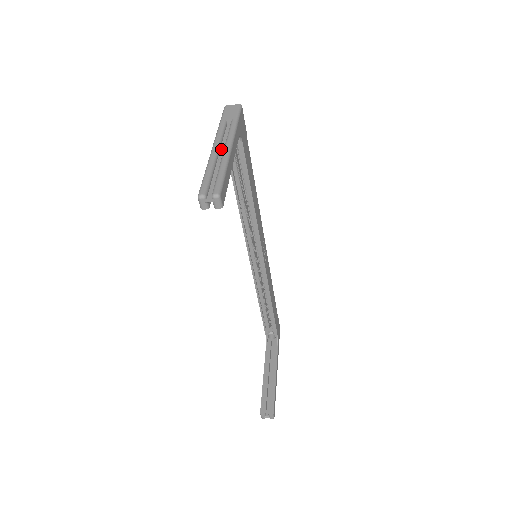
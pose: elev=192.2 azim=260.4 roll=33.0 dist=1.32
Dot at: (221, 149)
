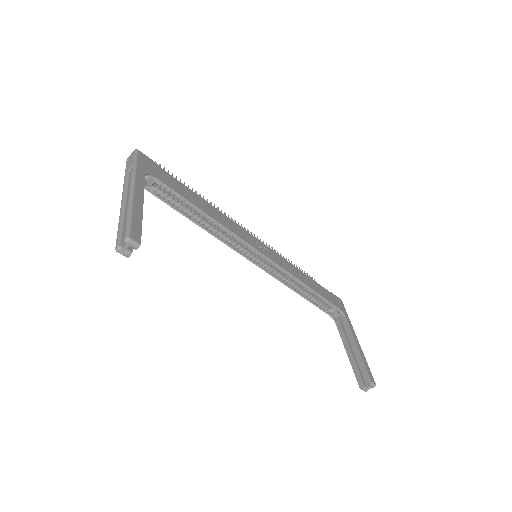
Dot at: occluded
